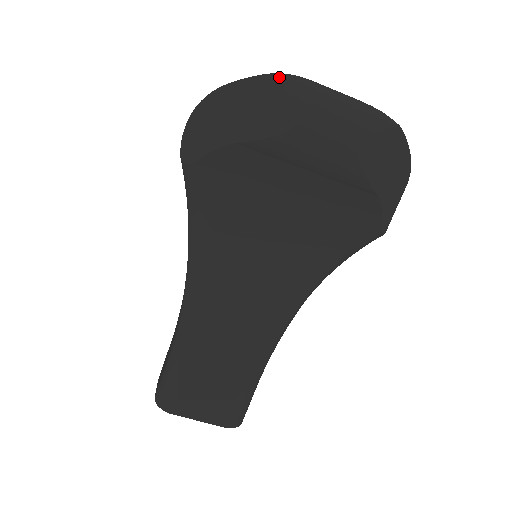
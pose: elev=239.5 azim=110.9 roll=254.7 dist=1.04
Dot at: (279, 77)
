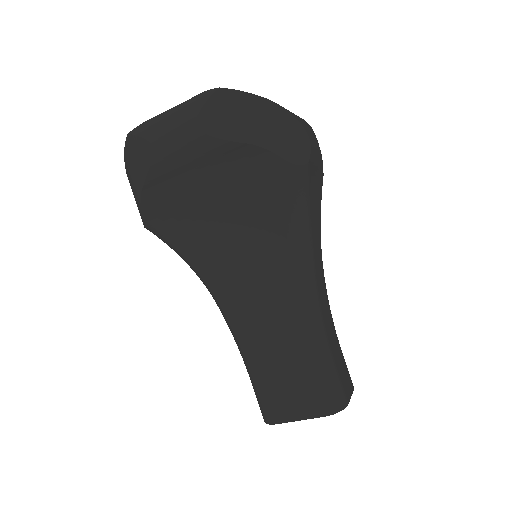
Dot at: (132, 132)
